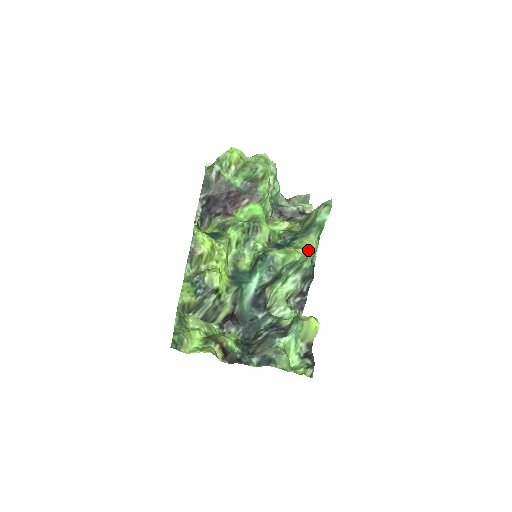
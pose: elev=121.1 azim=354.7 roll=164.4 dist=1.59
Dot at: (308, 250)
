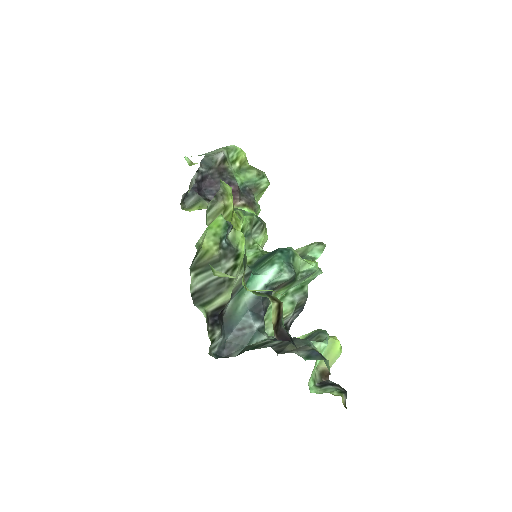
Dot at: (320, 268)
